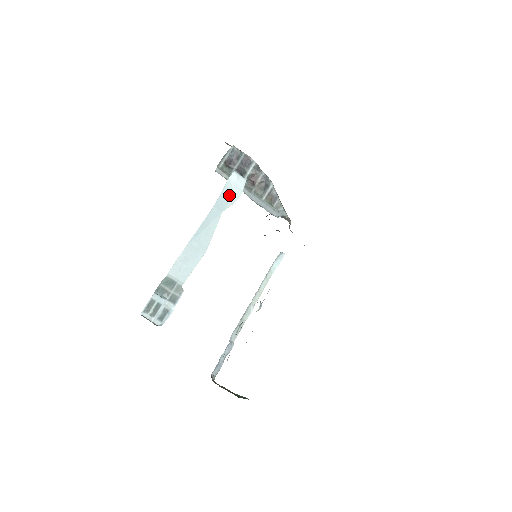
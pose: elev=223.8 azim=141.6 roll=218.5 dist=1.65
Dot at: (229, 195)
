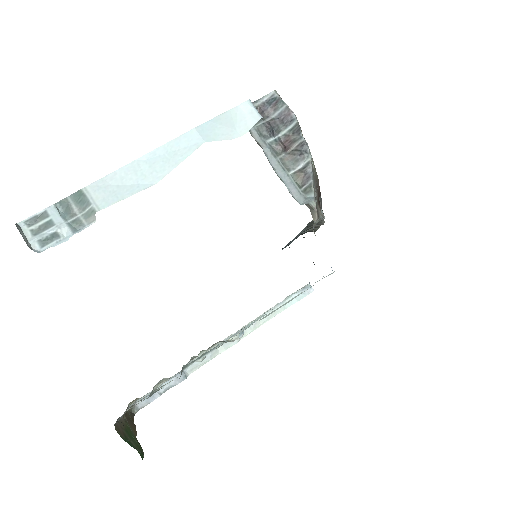
Dot at: (226, 126)
